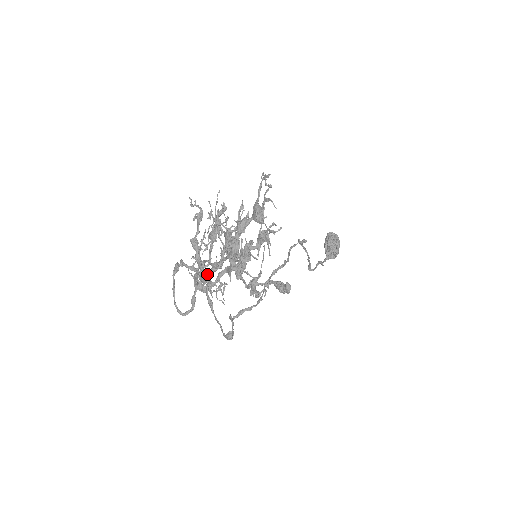
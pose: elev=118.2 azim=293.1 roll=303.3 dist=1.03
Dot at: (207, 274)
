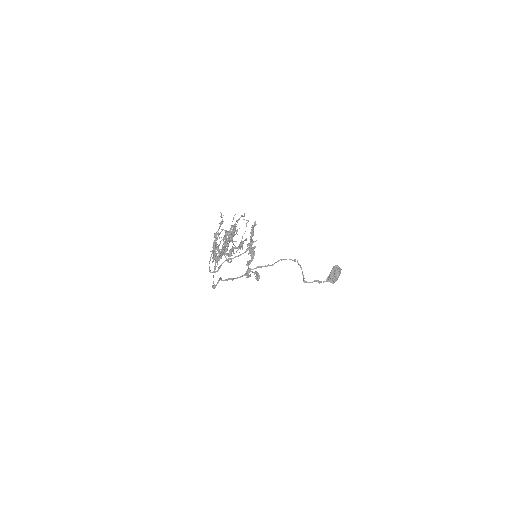
Dot at: (216, 253)
